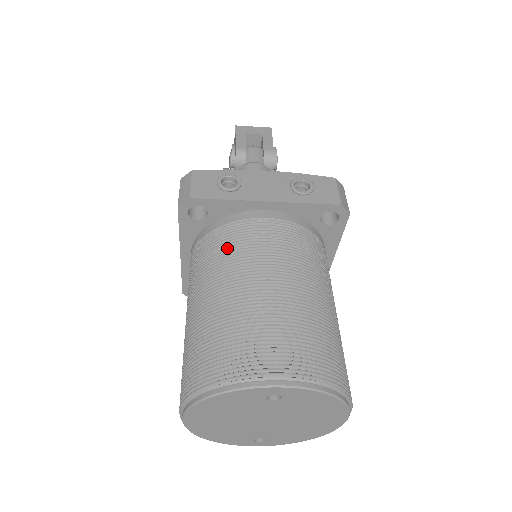
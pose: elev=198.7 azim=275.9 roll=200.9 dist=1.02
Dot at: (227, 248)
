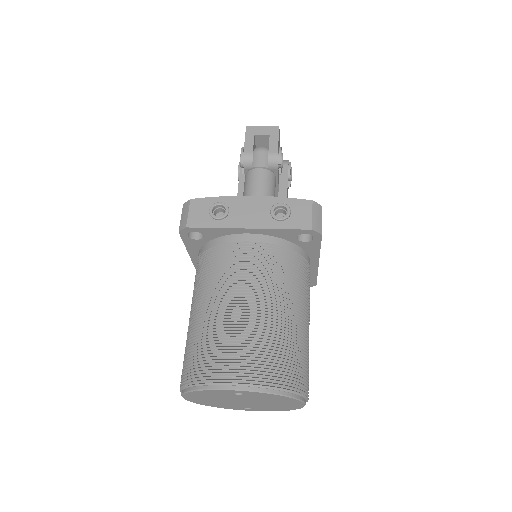
Dot at: (216, 268)
